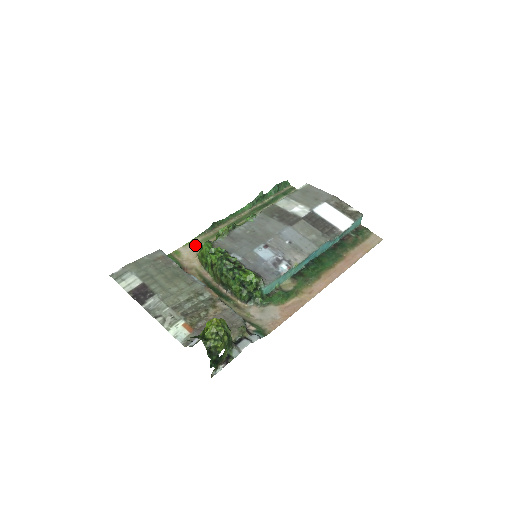
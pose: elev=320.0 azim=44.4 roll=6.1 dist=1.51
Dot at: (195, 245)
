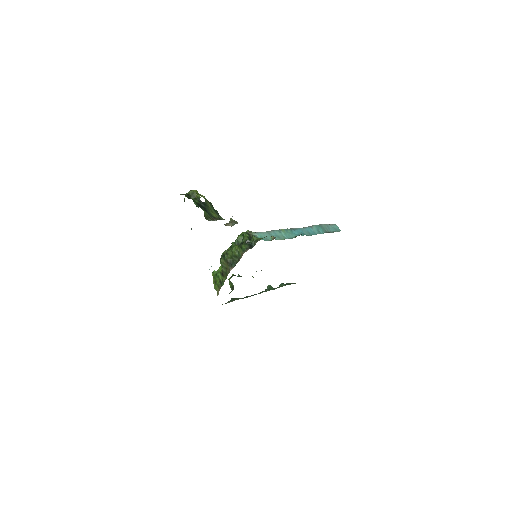
Dot at: occluded
